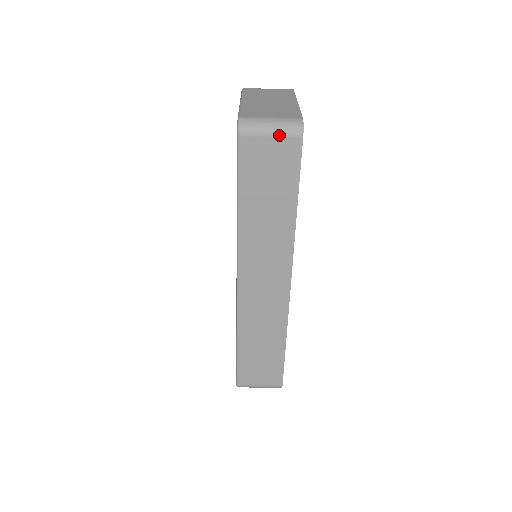
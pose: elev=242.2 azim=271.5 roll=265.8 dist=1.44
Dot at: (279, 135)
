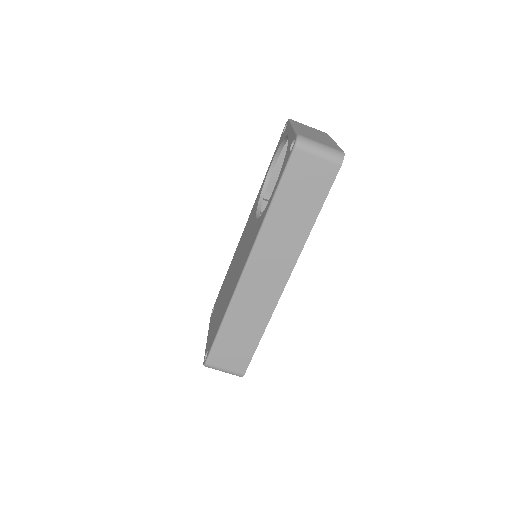
Dot at: (325, 158)
